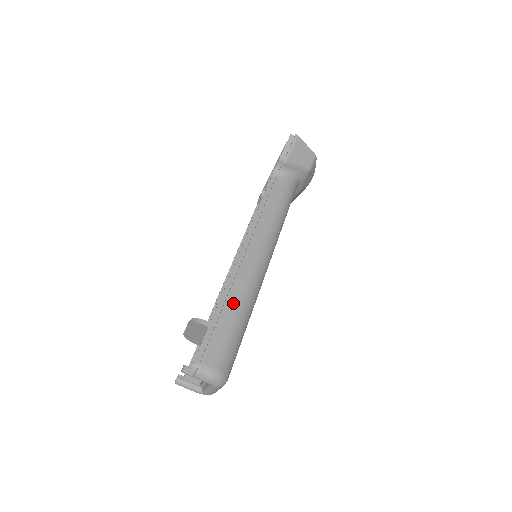
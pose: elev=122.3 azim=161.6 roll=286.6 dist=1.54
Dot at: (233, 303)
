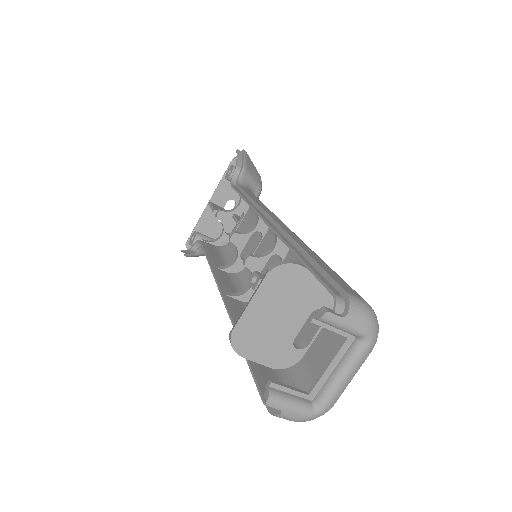
Dot at: (309, 250)
